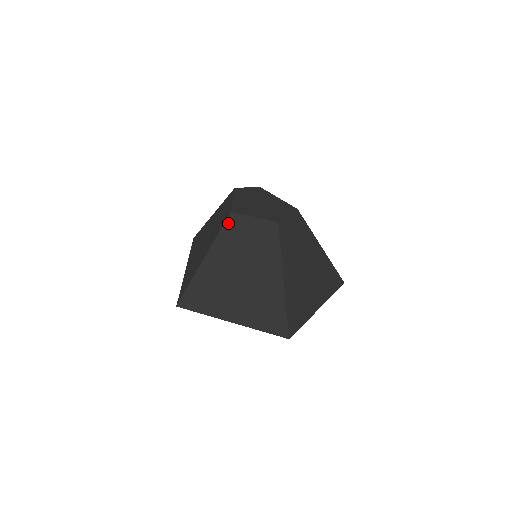
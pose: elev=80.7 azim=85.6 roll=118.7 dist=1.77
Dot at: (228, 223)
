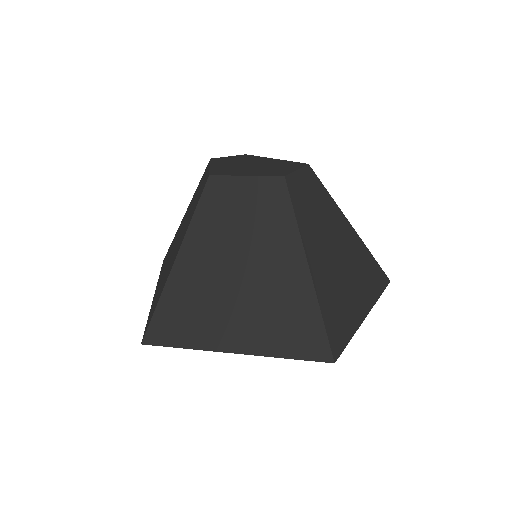
Dot at: (207, 193)
